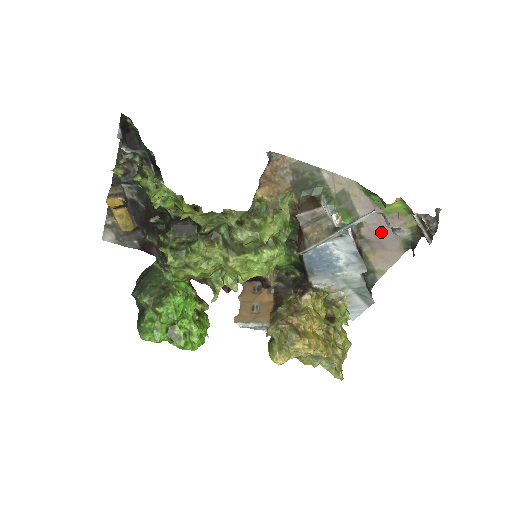
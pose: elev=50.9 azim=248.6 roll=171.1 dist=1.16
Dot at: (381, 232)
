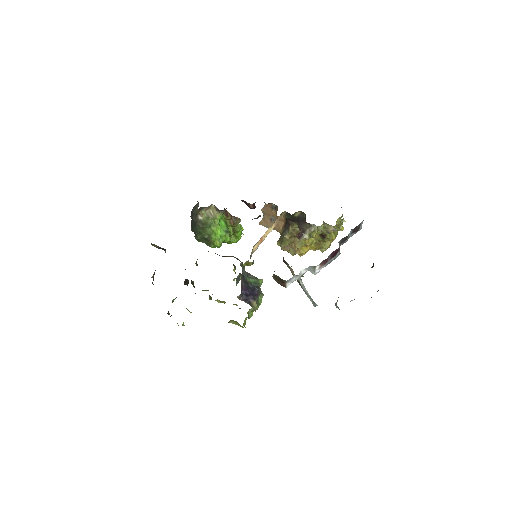
Dot at: occluded
